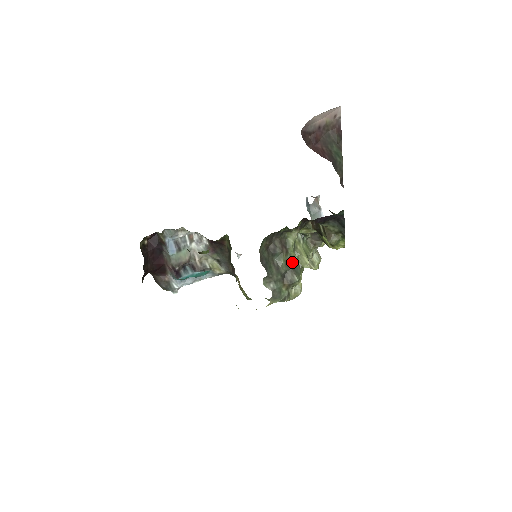
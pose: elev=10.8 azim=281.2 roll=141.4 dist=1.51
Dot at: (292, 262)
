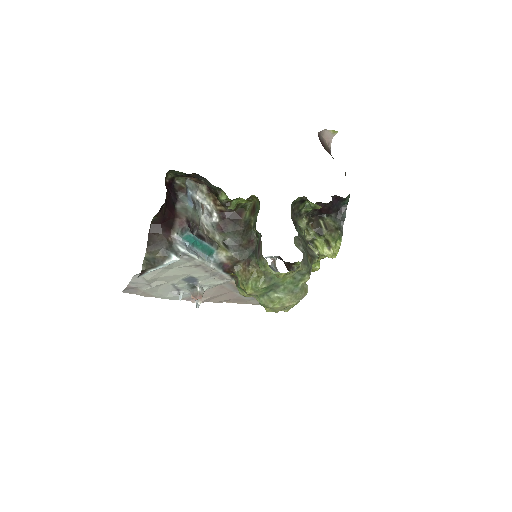
Dot at: occluded
